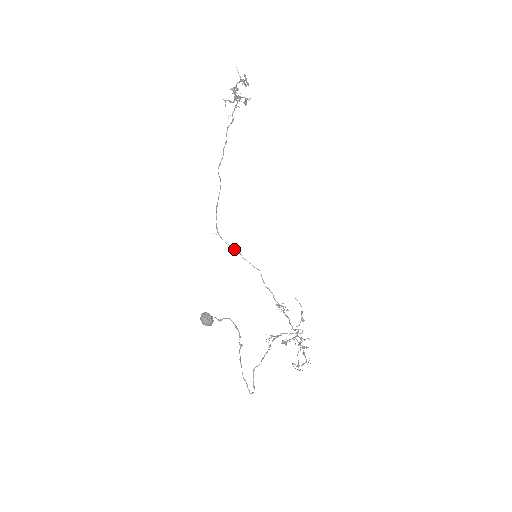
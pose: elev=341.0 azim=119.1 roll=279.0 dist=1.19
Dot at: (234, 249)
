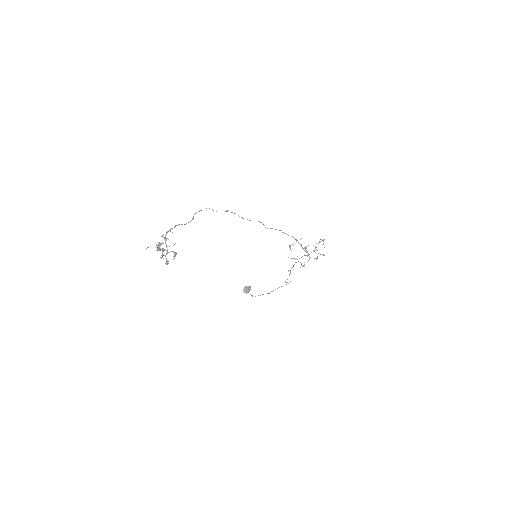
Dot at: occluded
